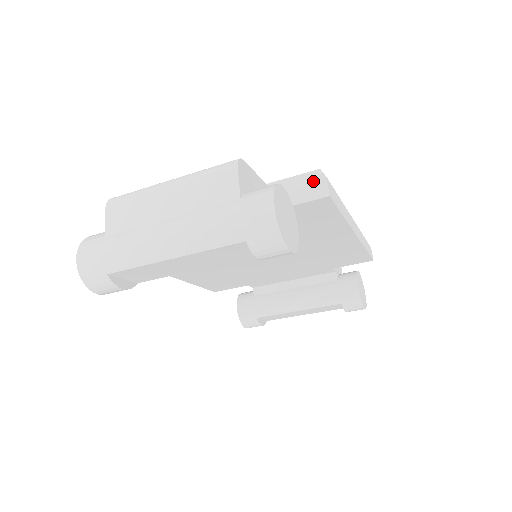
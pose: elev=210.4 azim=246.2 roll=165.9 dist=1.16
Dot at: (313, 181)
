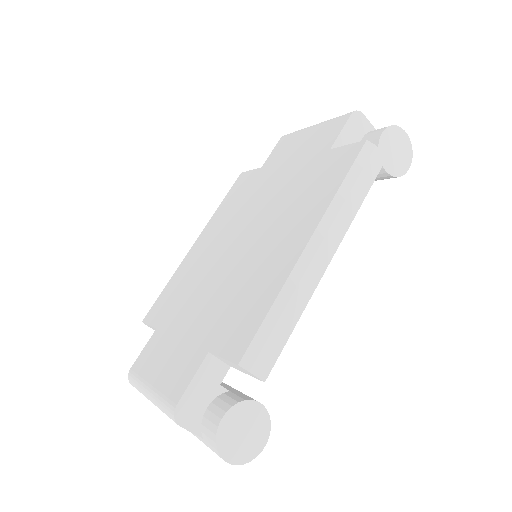
Dot at: (241, 369)
